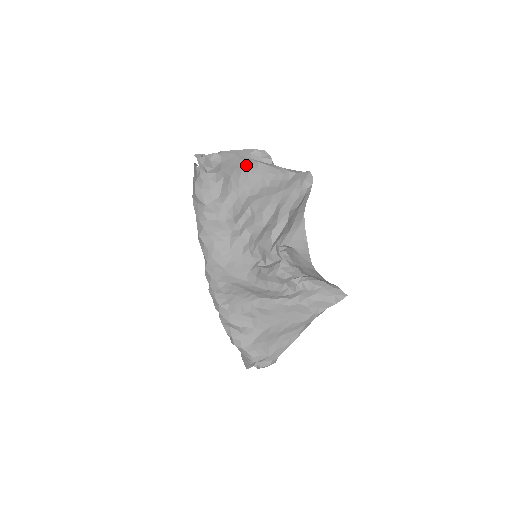
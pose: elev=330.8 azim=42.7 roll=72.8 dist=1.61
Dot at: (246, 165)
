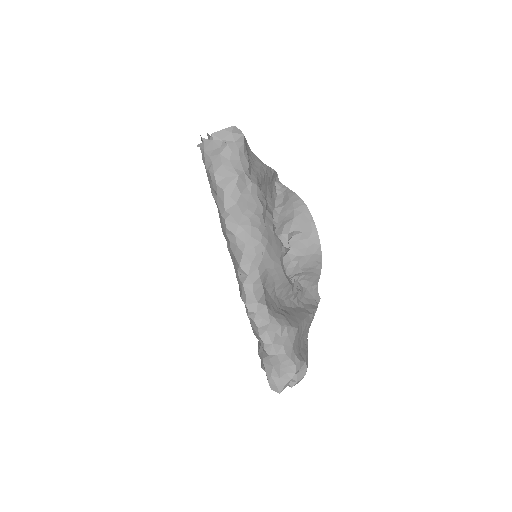
Dot at: (249, 150)
